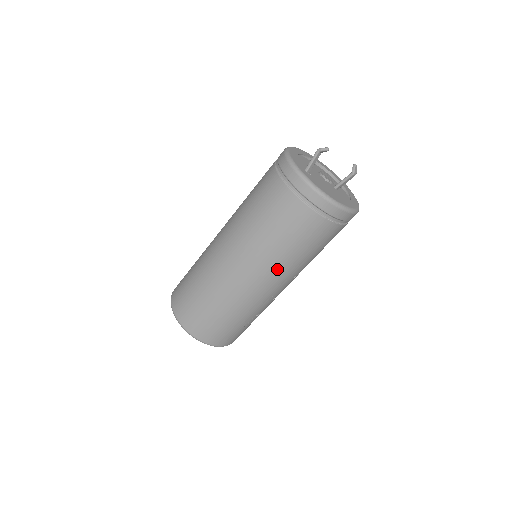
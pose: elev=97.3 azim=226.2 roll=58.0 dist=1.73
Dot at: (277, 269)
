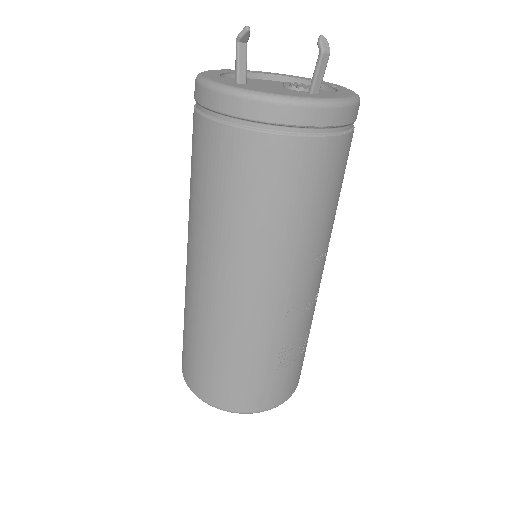
Dot at: (258, 258)
